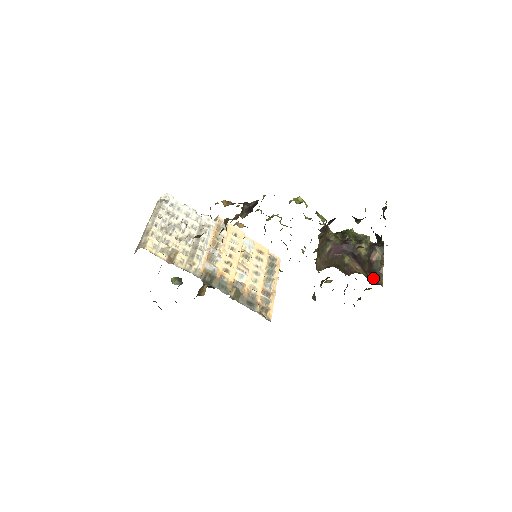
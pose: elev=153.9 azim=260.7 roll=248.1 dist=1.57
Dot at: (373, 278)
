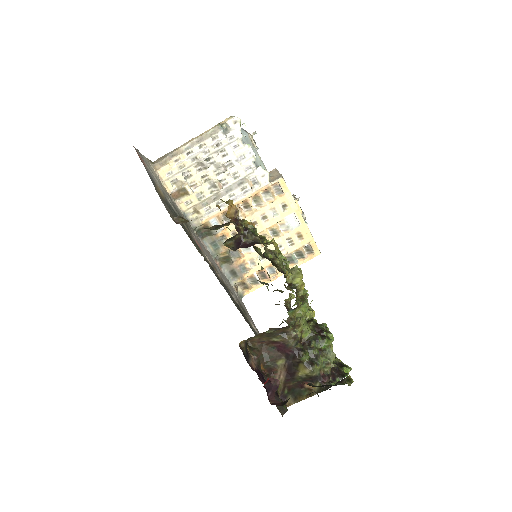
Dot at: (287, 395)
